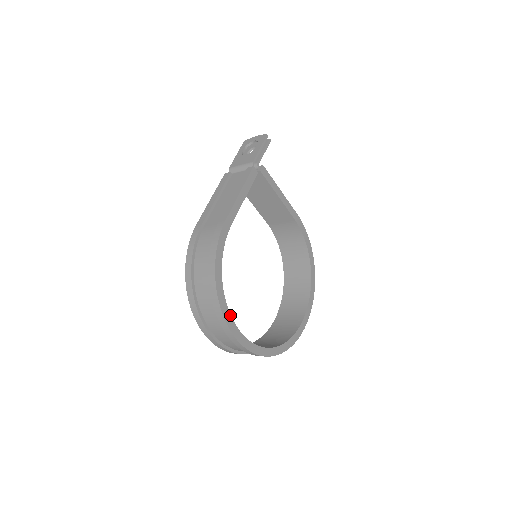
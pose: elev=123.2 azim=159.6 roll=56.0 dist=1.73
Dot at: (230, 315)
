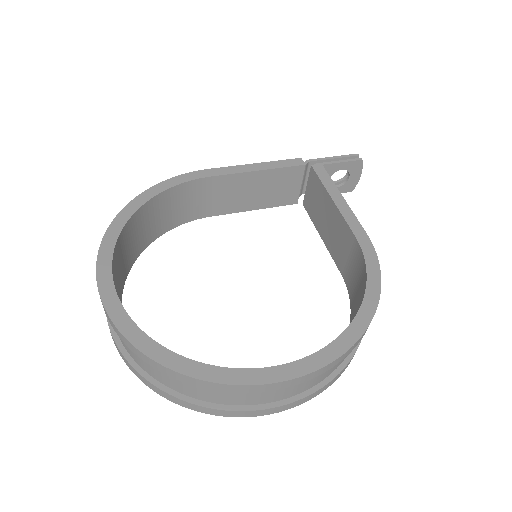
Dot at: (118, 237)
